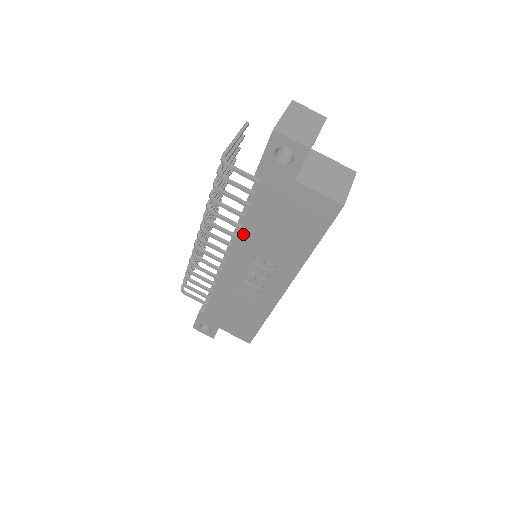
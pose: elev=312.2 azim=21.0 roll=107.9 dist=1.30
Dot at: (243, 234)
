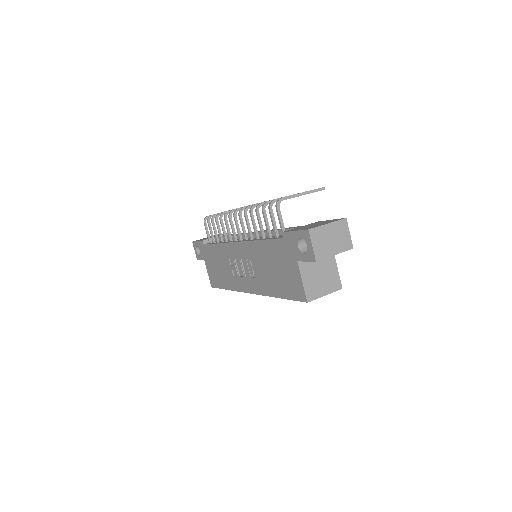
Dot at: (254, 244)
